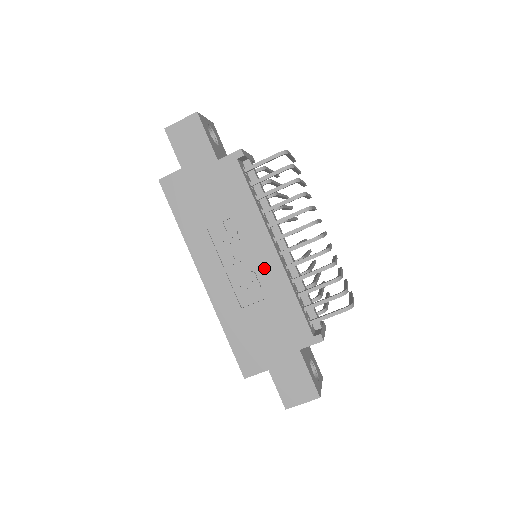
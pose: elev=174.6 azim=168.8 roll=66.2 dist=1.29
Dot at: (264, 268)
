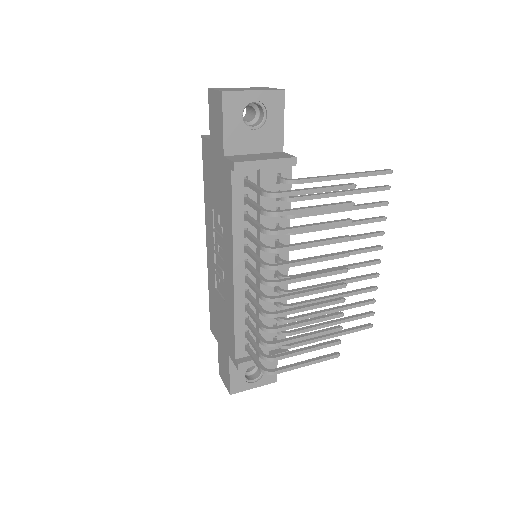
Dot at: (227, 279)
